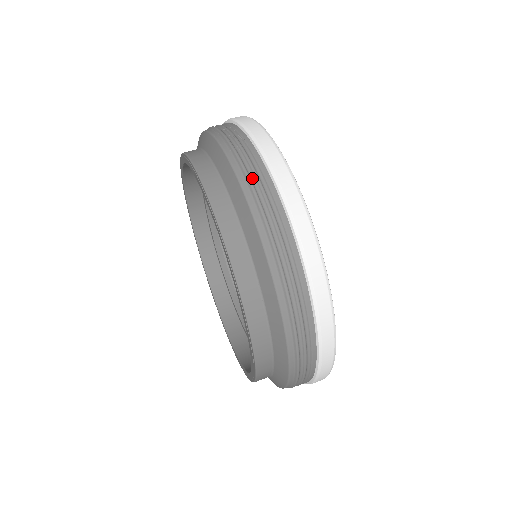
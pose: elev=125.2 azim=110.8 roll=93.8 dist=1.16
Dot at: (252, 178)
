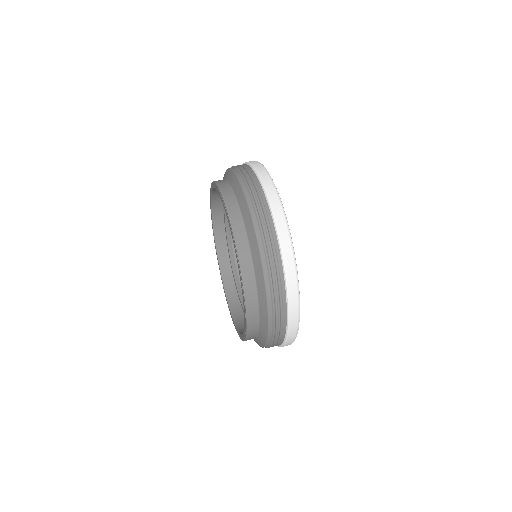
Dot at: occluded
